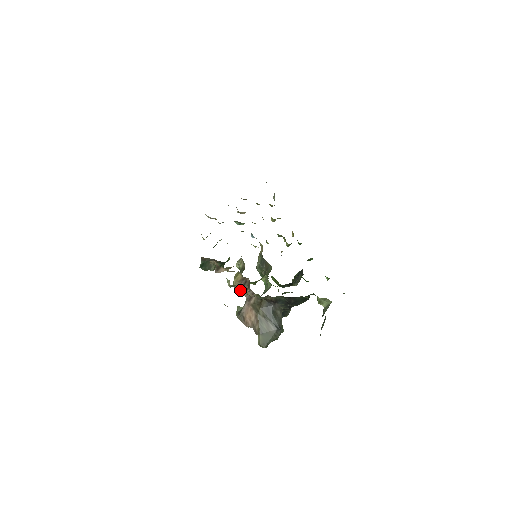
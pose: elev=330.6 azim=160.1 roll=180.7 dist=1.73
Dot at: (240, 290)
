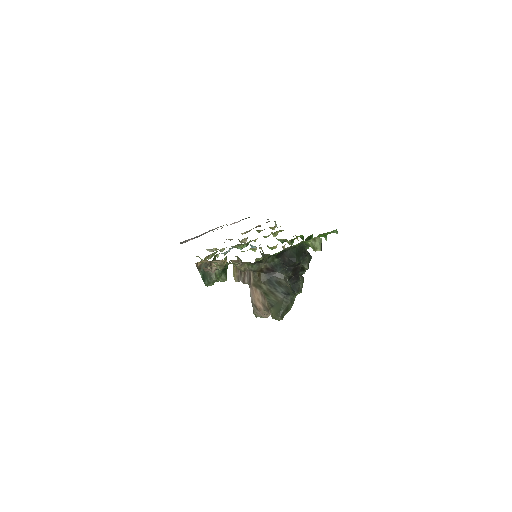
Dot at: (241, 280)
